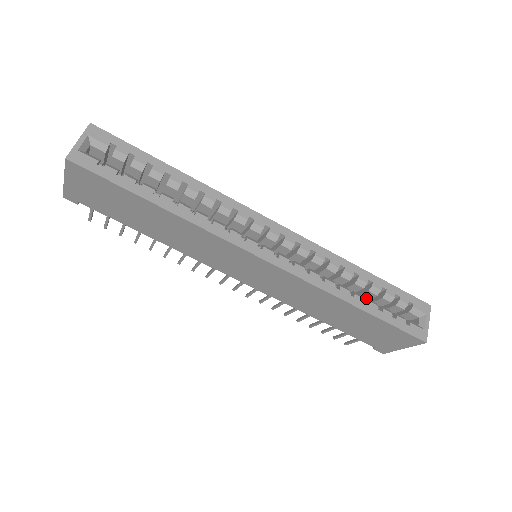
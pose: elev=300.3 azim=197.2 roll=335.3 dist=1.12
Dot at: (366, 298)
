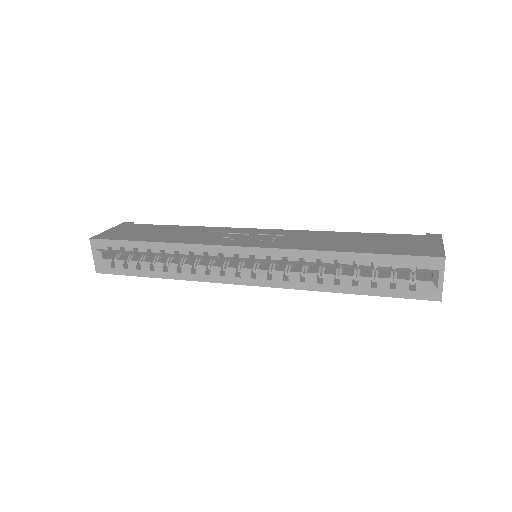
Dot at: (358, 276)
